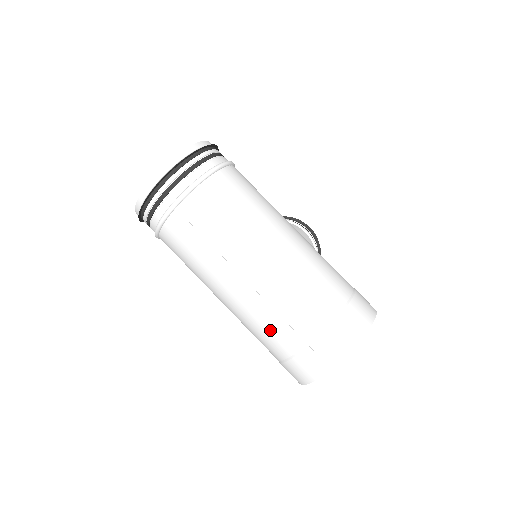
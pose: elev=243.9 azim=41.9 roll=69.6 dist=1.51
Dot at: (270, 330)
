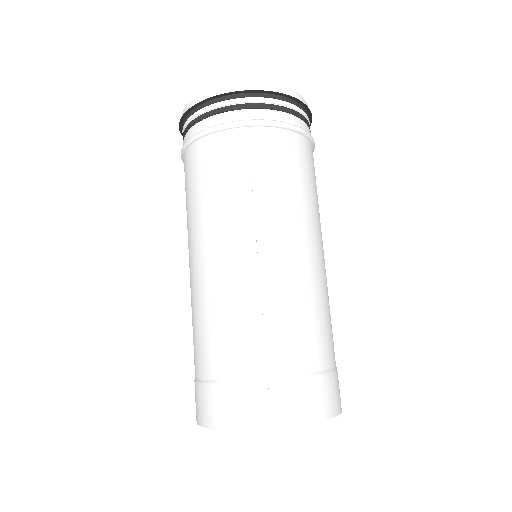
Dot at: (235, 330)
